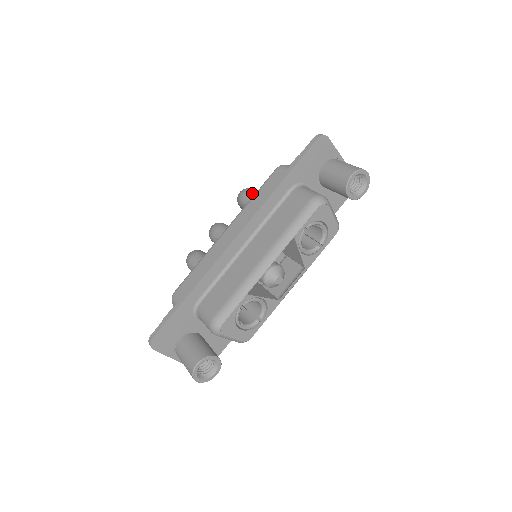
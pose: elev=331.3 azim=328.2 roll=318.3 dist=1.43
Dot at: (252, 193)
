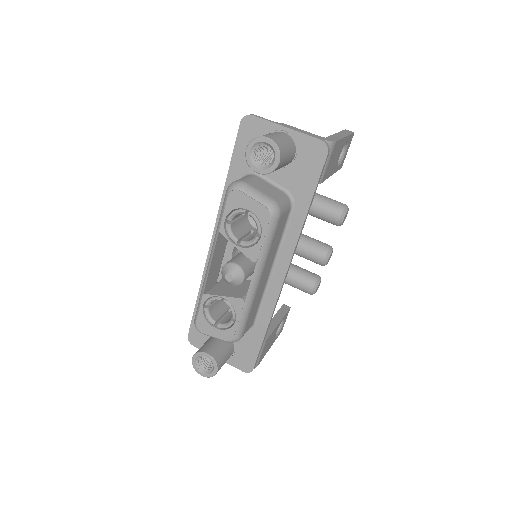
Dot at: occluded
